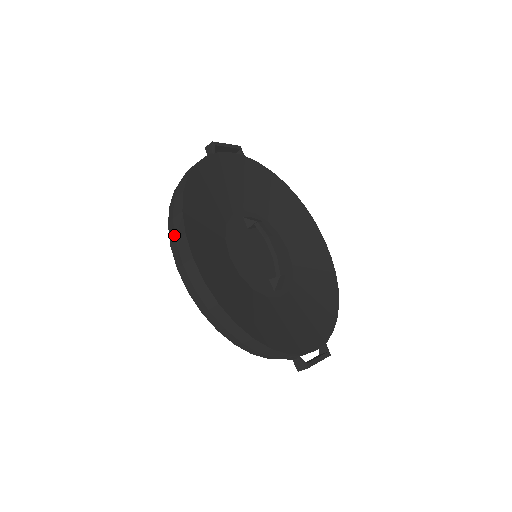
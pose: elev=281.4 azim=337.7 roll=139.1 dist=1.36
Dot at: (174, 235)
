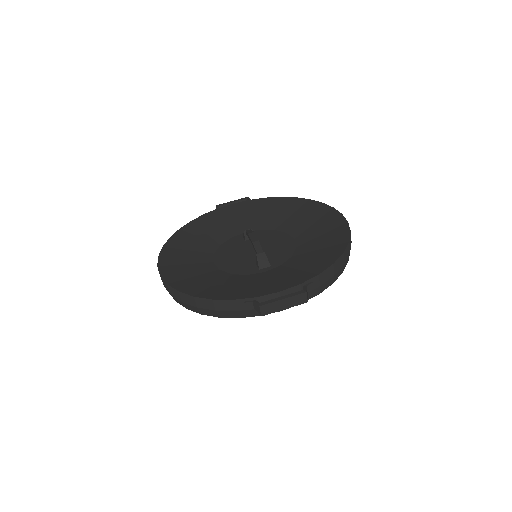
Dot at: occluded
